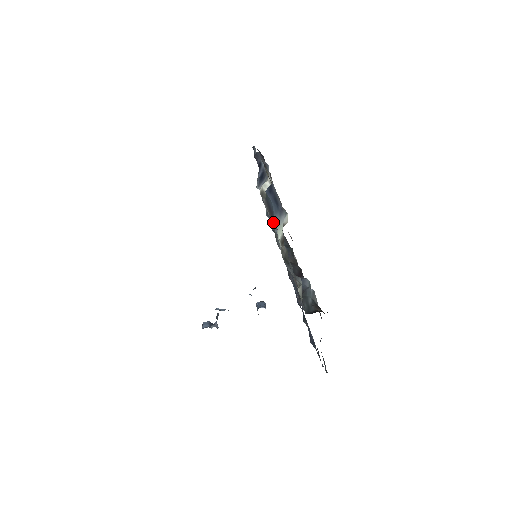
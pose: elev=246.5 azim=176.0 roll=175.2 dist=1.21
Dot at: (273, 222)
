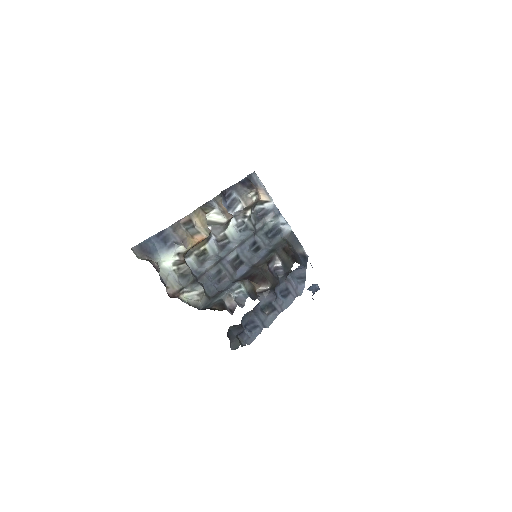
Dot at: (241, 236)
